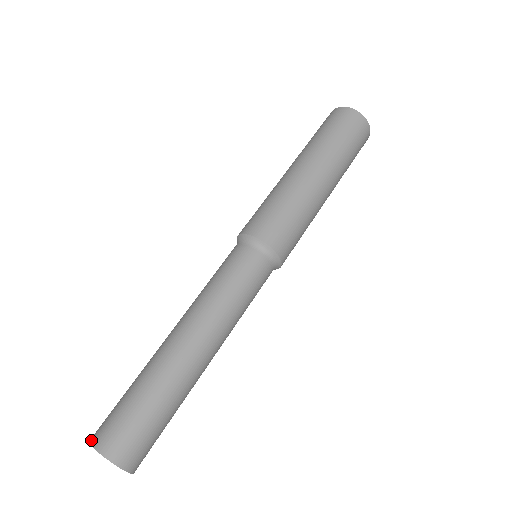
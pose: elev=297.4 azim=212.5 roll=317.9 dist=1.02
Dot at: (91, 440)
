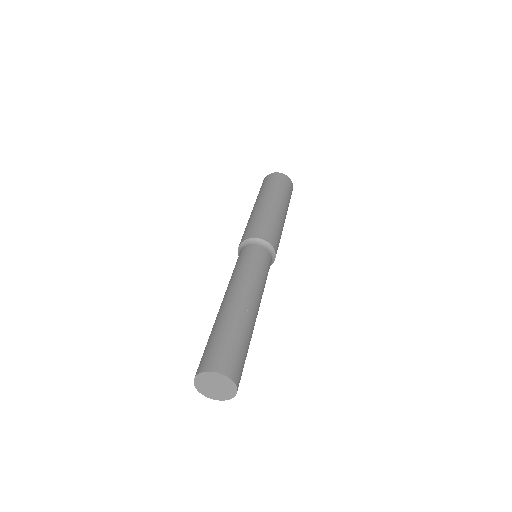
Dot at: (194, 383)
